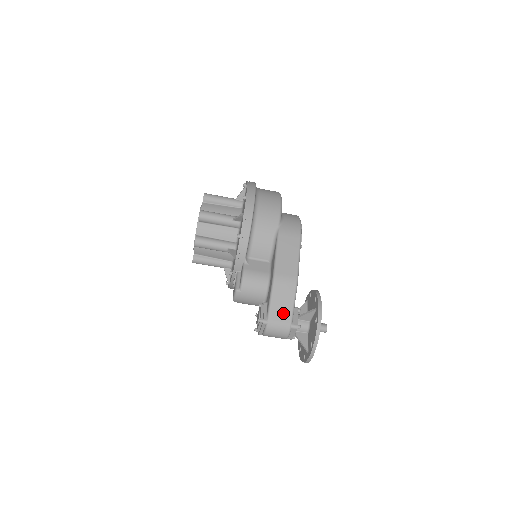
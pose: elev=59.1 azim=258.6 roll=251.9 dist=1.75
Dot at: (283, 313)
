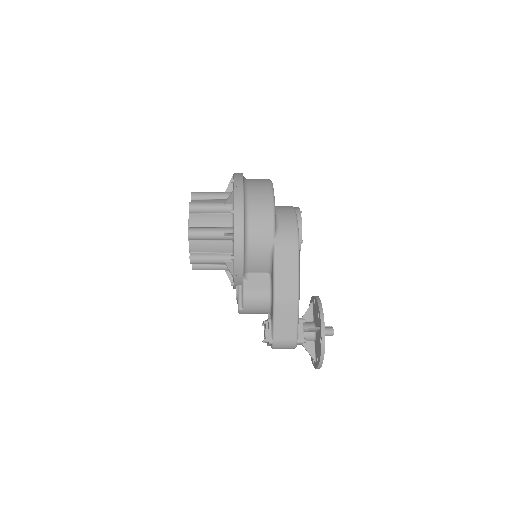
Dot at: (287, 332)
